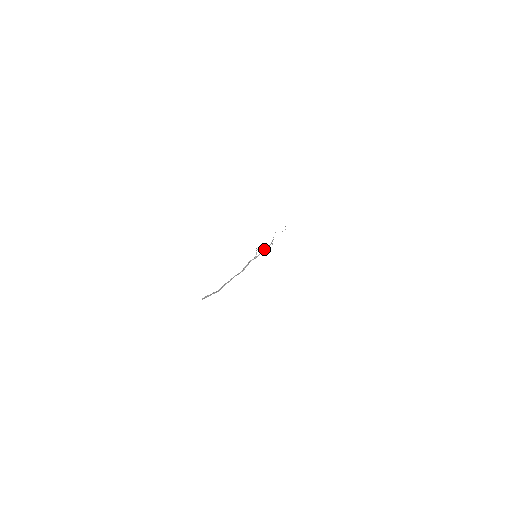
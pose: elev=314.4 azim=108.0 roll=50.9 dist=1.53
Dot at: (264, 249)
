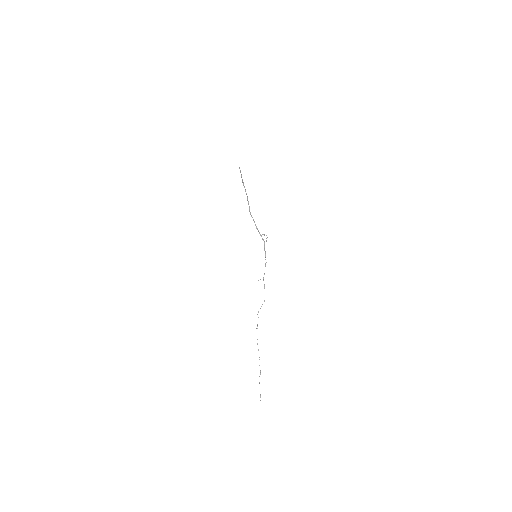
Dot at: occluded
